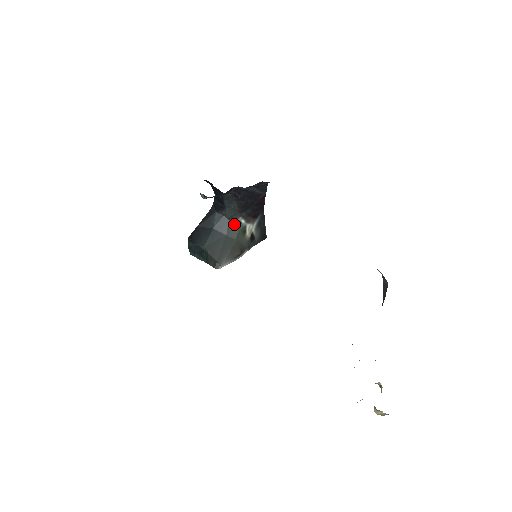
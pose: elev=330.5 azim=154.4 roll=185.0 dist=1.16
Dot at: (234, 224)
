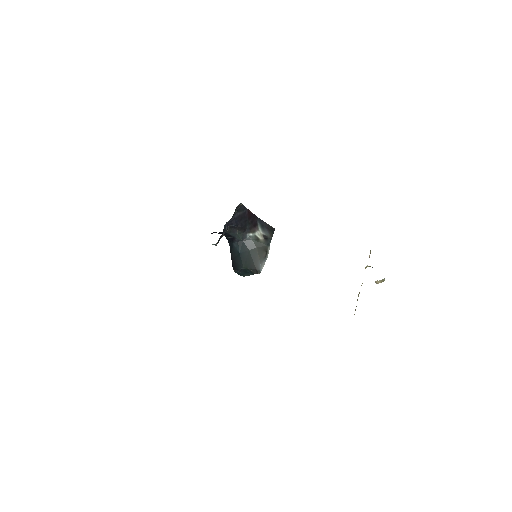
Dot at: (248, 241)
